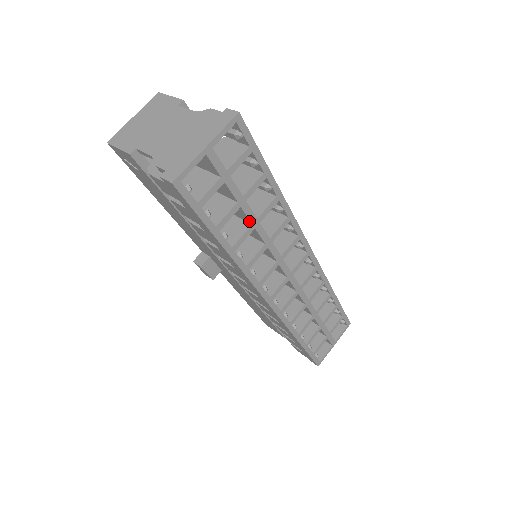
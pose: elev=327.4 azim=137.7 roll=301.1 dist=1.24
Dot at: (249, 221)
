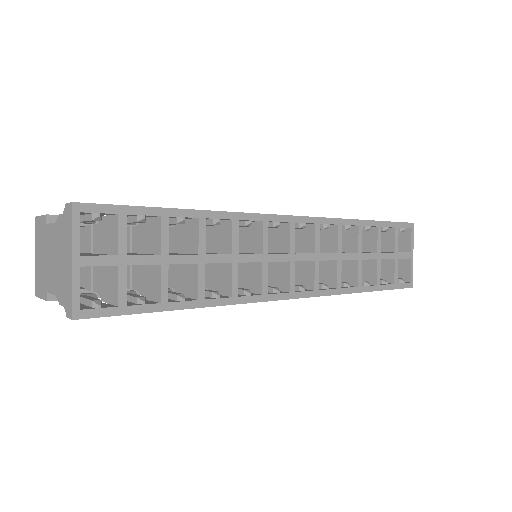
Dot at: (193, 264)
